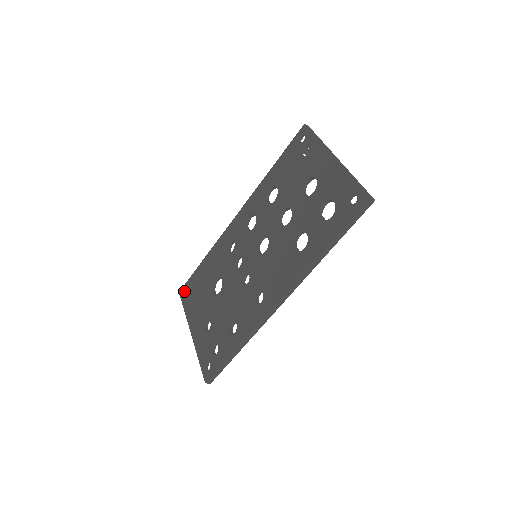
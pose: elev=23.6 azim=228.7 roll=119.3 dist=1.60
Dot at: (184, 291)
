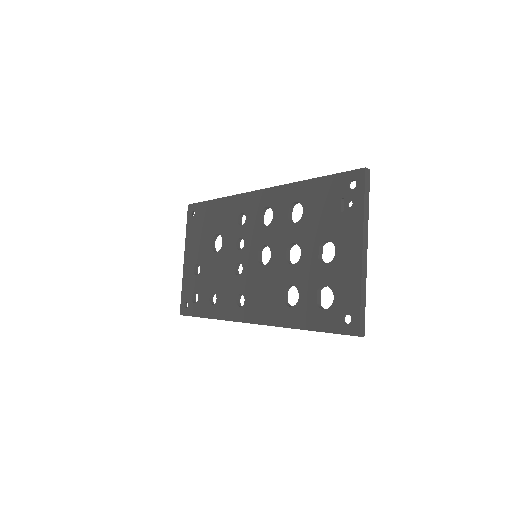
Dot at: (192, 210)
